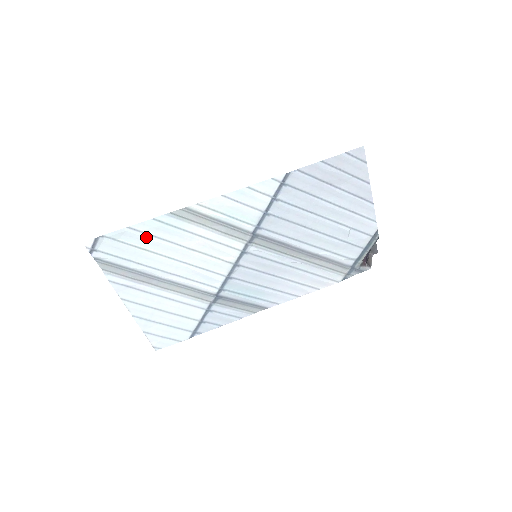
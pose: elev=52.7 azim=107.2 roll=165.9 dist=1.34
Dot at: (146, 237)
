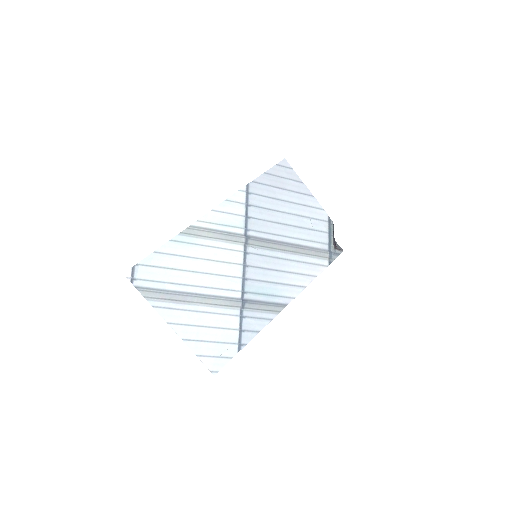
Dot at: (170, 257)
